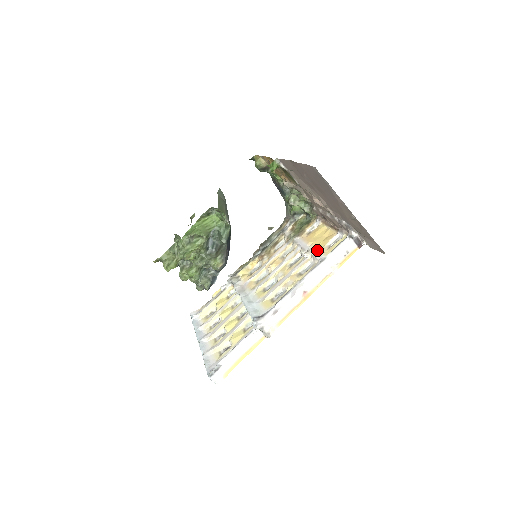
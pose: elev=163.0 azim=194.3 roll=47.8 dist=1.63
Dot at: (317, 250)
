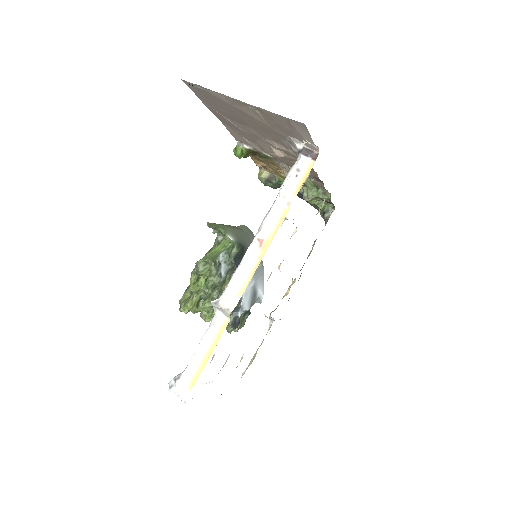
Dot at: occluded
